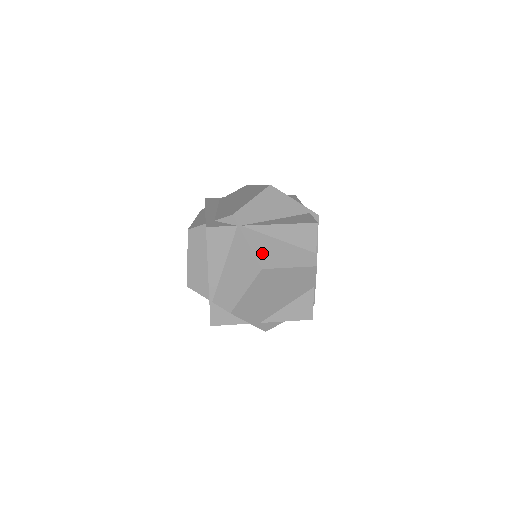
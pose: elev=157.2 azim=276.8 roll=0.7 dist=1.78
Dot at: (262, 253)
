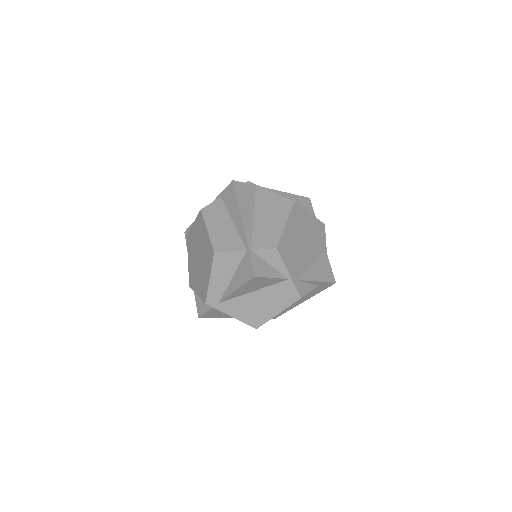
Dot at: occluded
